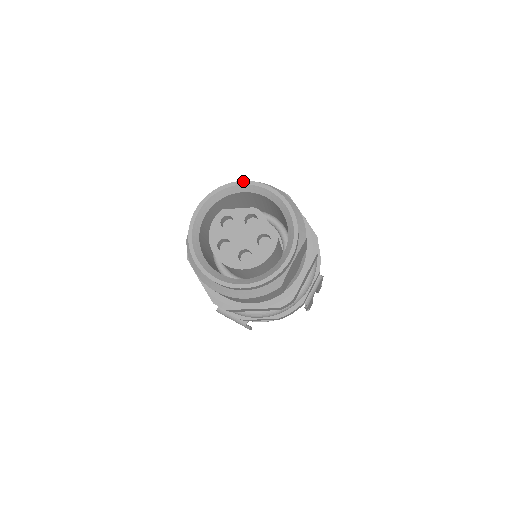
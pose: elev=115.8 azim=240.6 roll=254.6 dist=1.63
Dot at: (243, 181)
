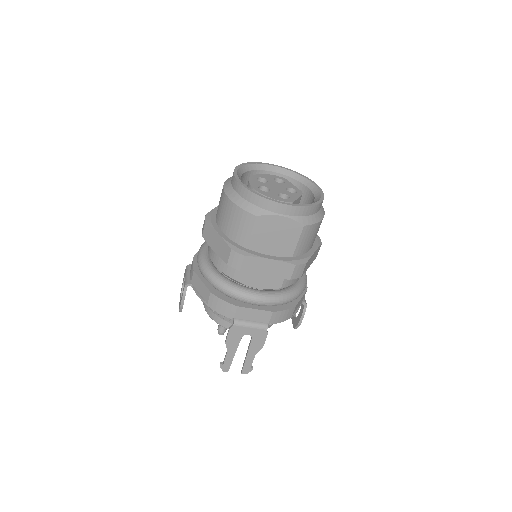
Dot at: (314, 182)
